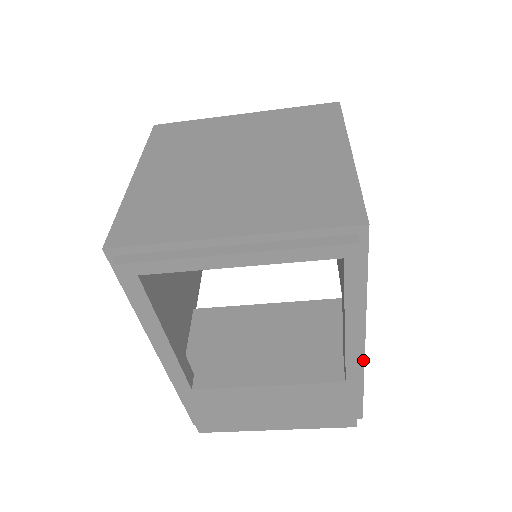
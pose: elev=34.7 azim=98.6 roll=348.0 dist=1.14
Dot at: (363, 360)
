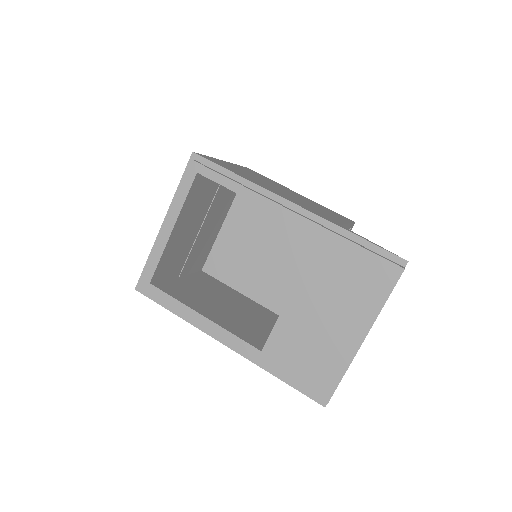
Dot at: (312, 214)
